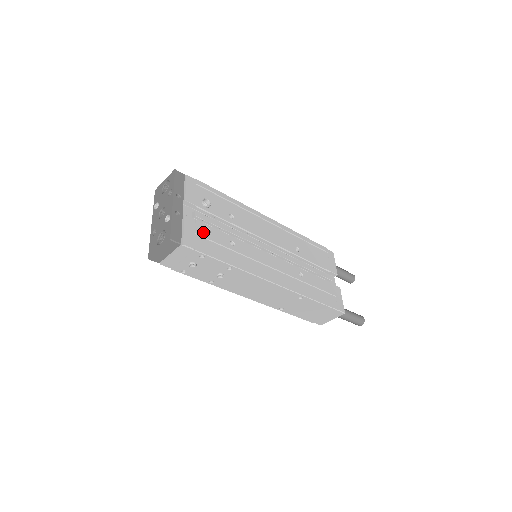
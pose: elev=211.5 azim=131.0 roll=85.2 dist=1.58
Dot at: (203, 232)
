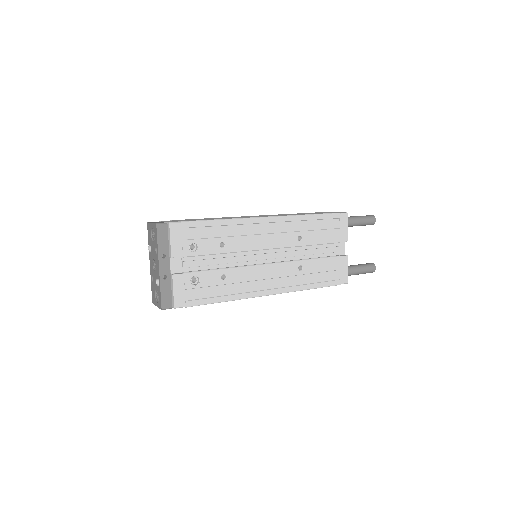
Dot at: (192, 284)
